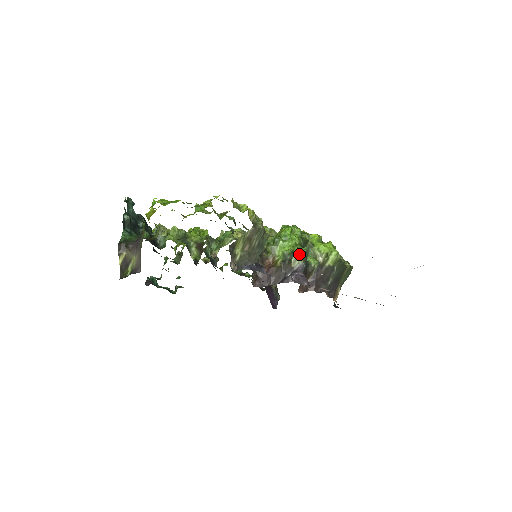
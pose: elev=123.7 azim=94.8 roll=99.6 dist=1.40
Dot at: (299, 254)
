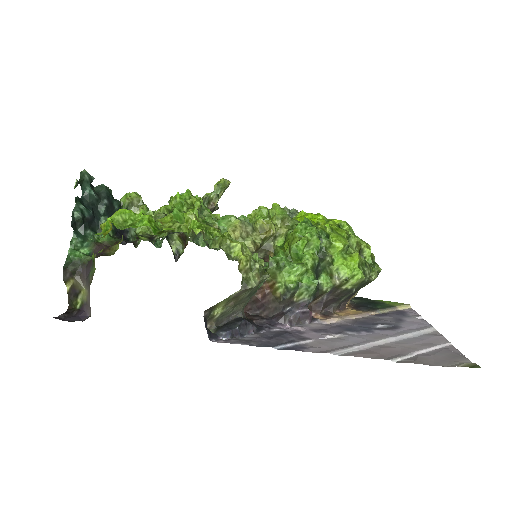
Dot at: (307, 289)
